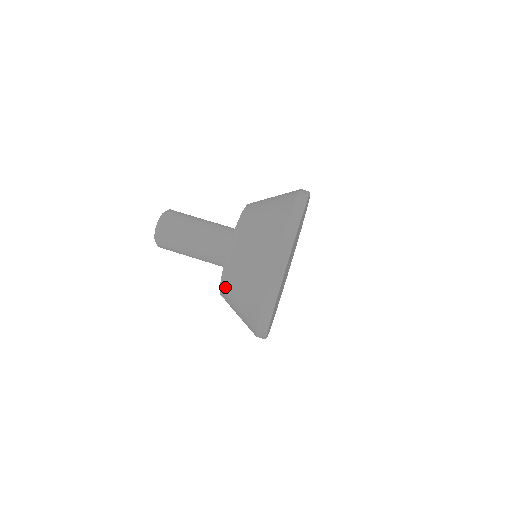
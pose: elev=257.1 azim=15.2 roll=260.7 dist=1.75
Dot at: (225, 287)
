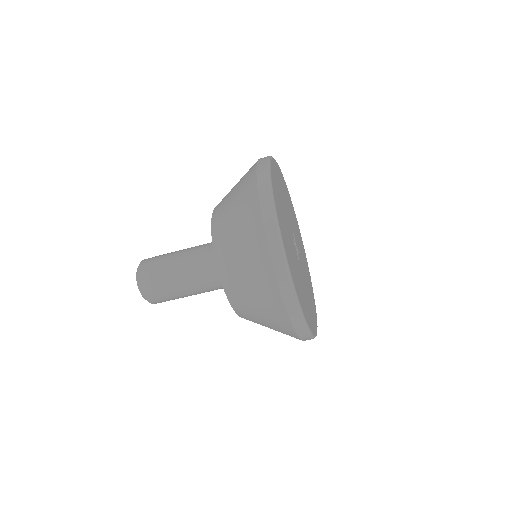
Dot at: (226, 276)
